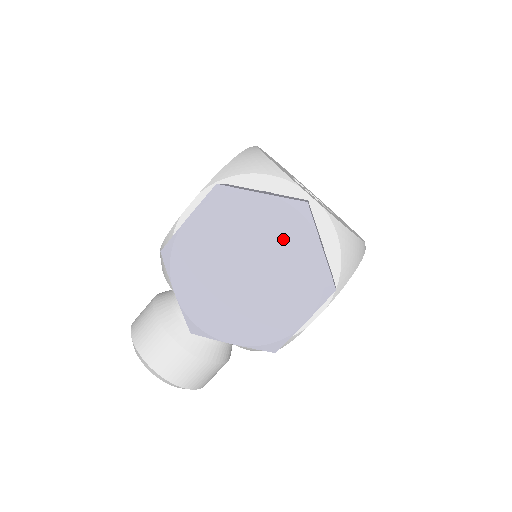
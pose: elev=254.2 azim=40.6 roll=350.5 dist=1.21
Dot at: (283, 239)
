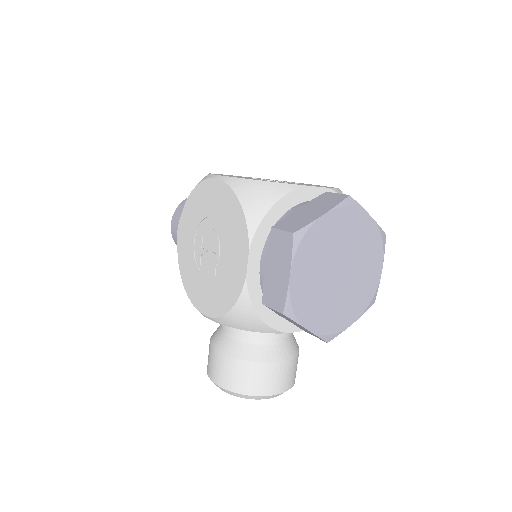
Dot at: (350, 232)
